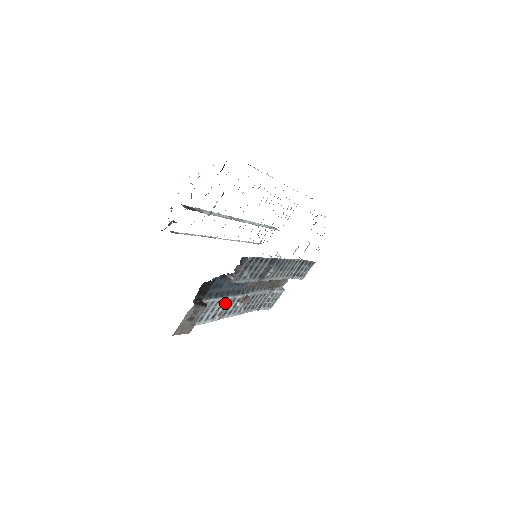
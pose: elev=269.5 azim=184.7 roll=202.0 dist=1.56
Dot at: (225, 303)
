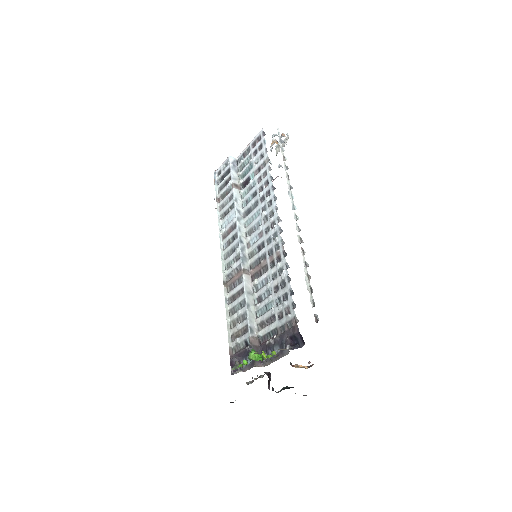
Dot at: occluded
